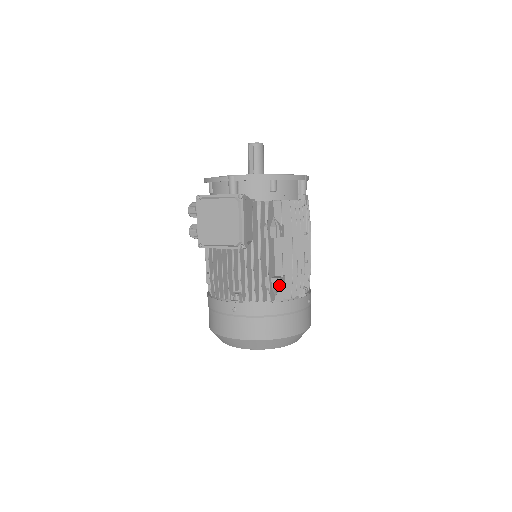
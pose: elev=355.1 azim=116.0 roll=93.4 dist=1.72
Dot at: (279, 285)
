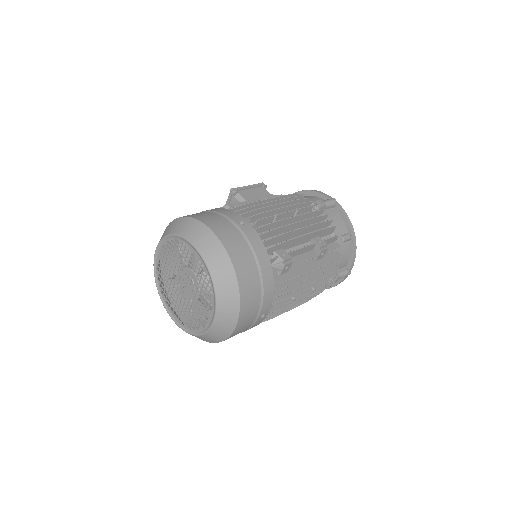
Dot at: (229, 205)
